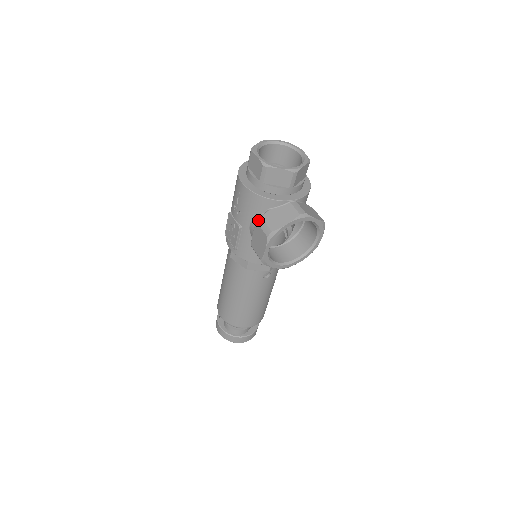
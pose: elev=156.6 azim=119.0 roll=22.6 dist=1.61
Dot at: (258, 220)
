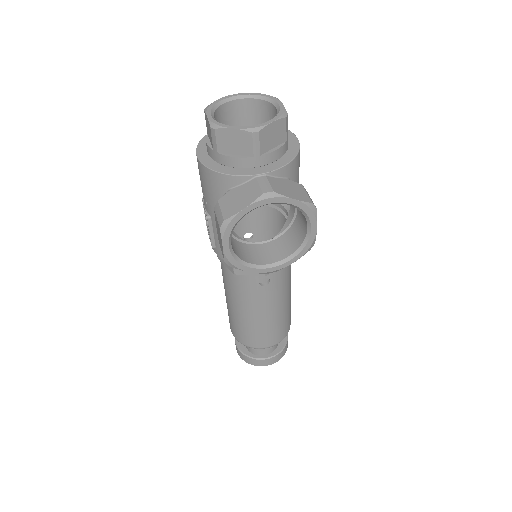
Dot at: (215, 205)
